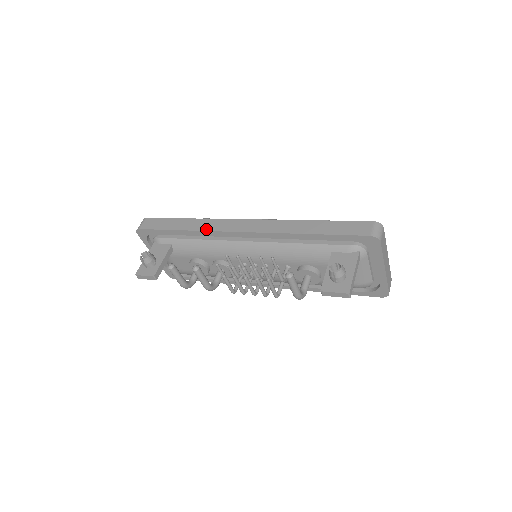
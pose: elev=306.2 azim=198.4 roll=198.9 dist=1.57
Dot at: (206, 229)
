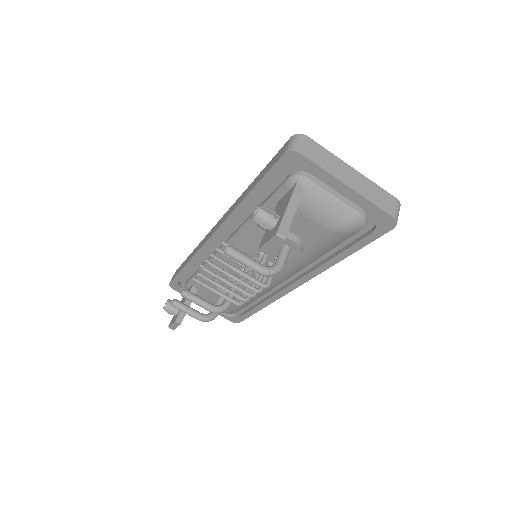
Dot at: (196, 252)
